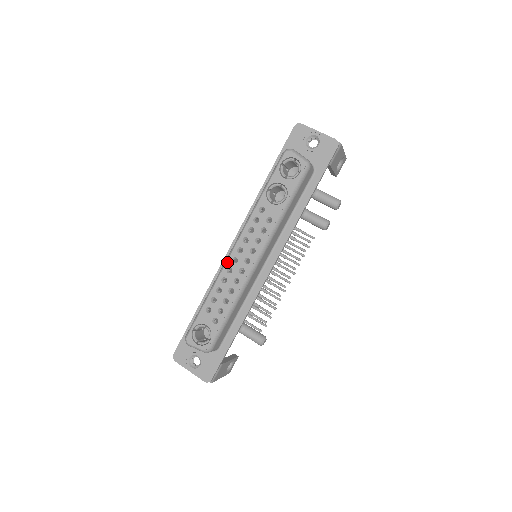
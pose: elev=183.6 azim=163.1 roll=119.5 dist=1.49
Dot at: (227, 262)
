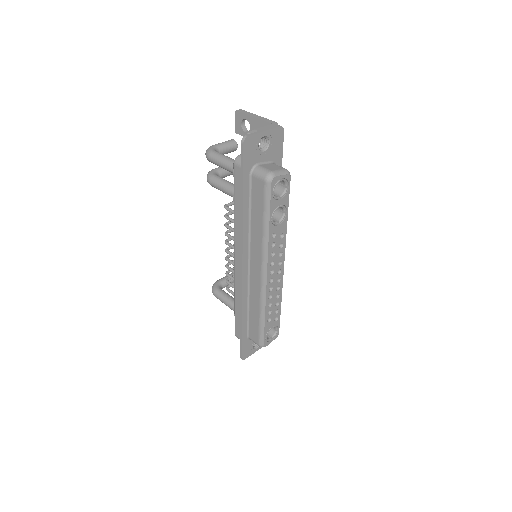
Dot at: (267, 287)
